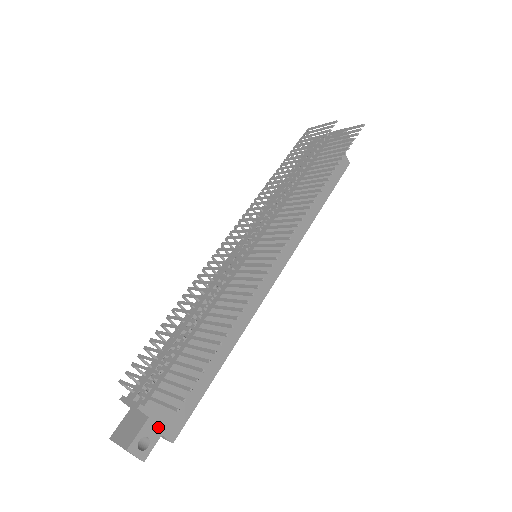
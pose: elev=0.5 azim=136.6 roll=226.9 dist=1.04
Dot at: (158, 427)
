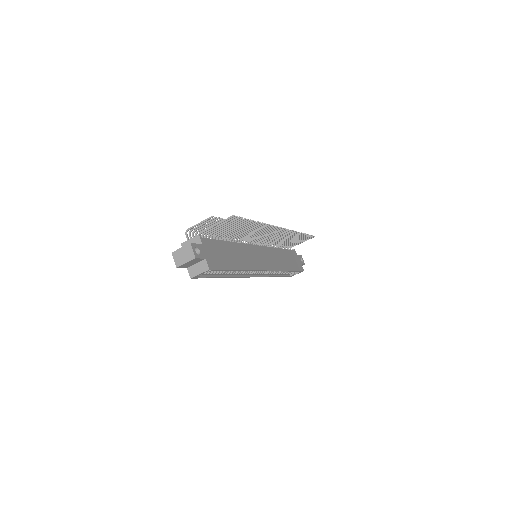
Dot at: (205, 254)
